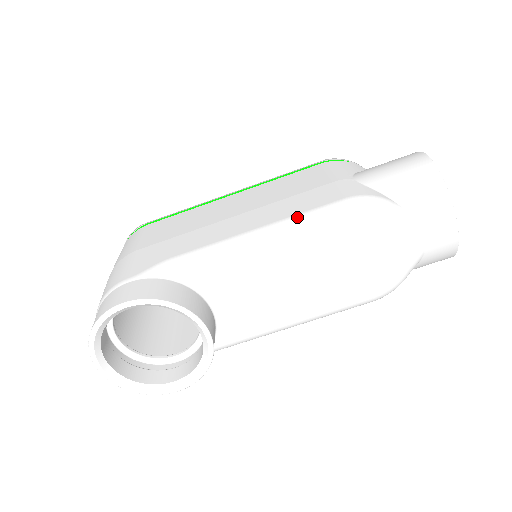
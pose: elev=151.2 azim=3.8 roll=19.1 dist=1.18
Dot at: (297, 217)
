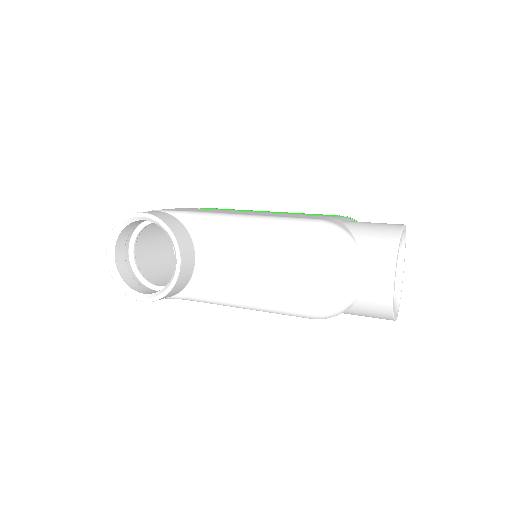
Dot at: (280, 217)
